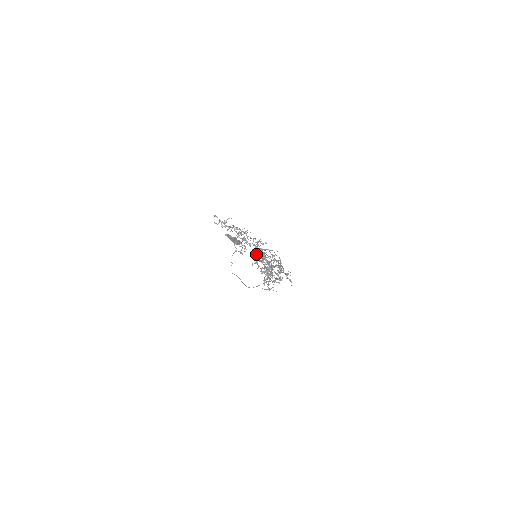
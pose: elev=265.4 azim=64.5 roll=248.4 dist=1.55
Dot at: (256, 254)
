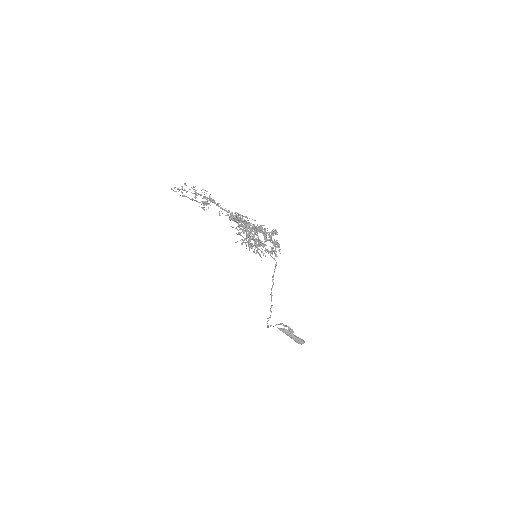
Dot at: occluded
